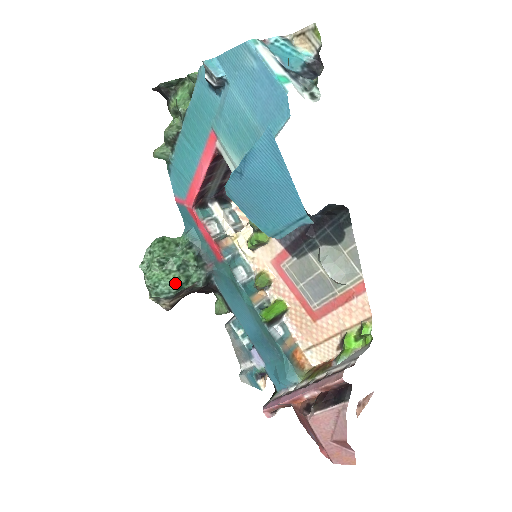
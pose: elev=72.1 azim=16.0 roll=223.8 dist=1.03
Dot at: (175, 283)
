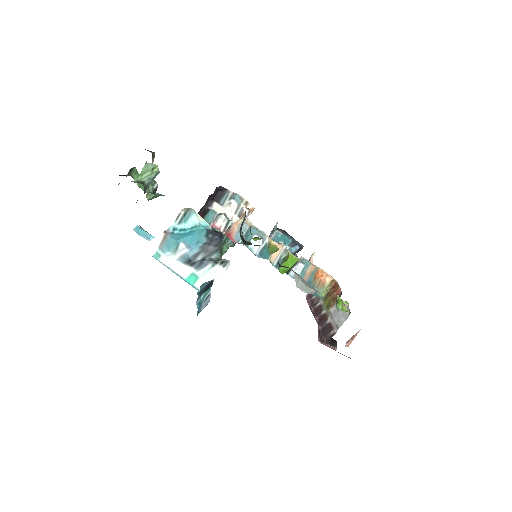
Dot at: occluded
